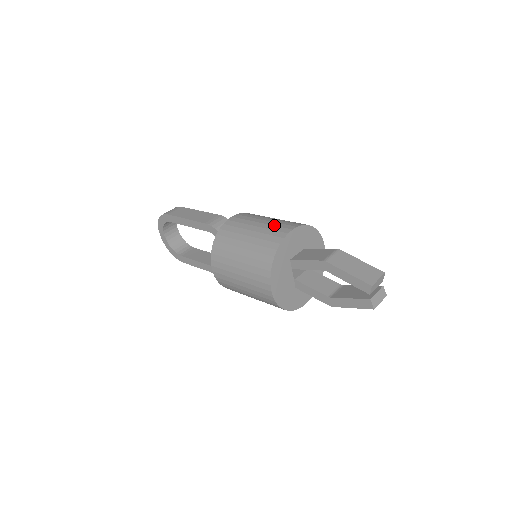
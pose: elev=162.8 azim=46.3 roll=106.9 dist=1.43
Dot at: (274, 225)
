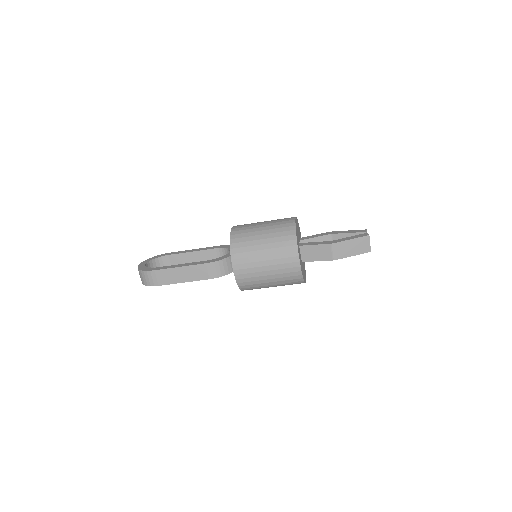
Dot at: occluded
